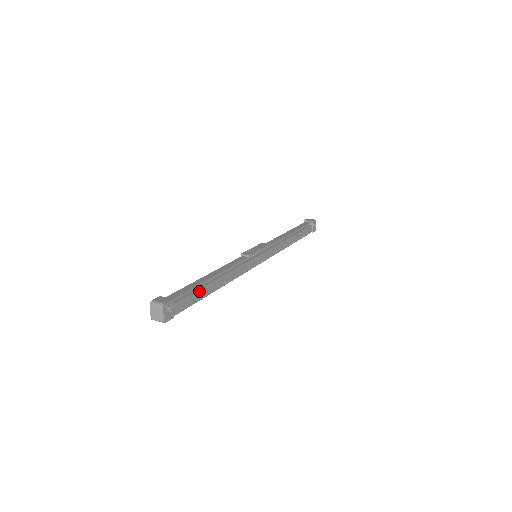
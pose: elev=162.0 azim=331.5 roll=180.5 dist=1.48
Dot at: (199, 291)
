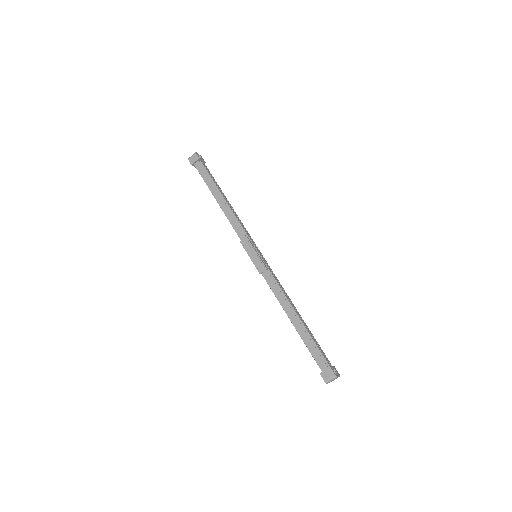
Dot at: (311, 336)
